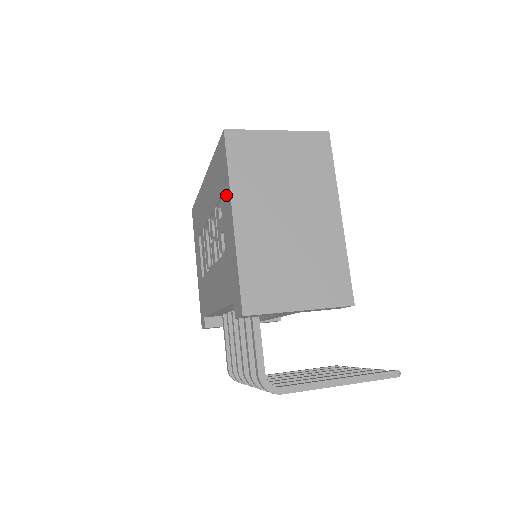
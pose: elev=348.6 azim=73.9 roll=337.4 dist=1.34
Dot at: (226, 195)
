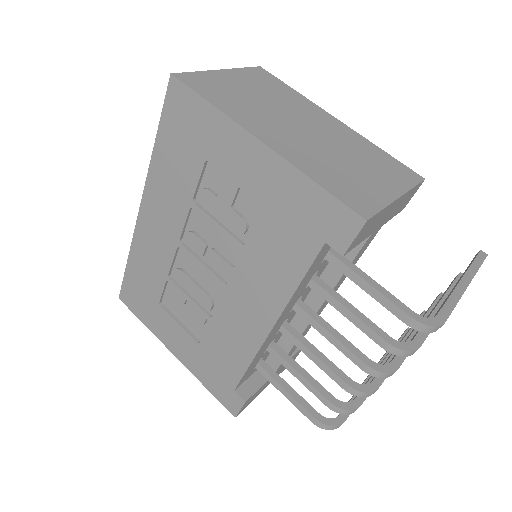
Dot at: (222, 138)
